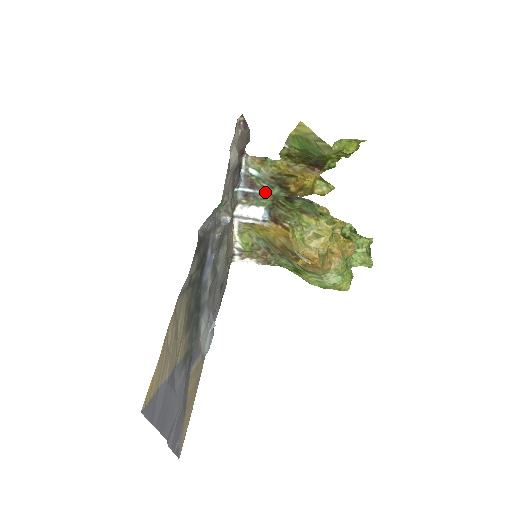
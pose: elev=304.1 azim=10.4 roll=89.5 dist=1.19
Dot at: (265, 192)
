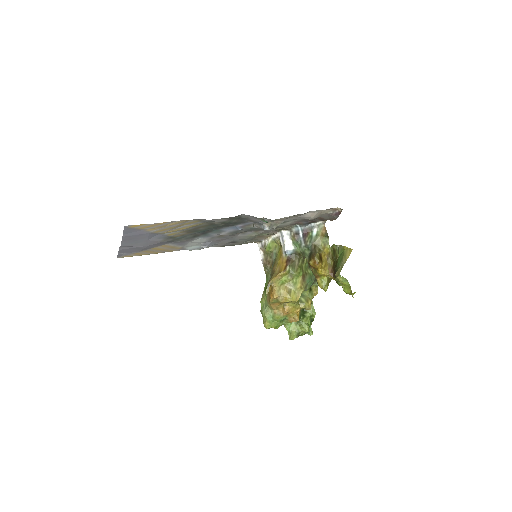
Dot at: (304, 245)
